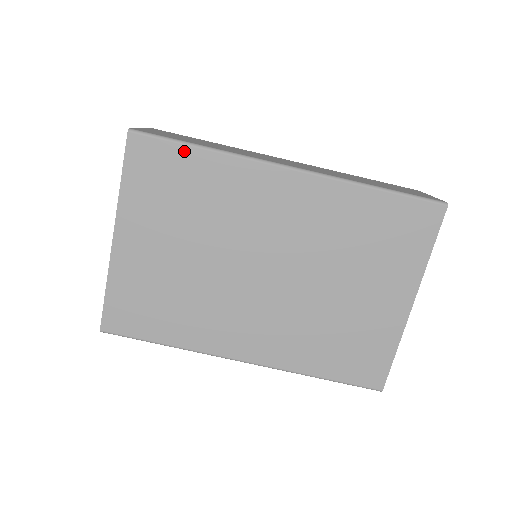
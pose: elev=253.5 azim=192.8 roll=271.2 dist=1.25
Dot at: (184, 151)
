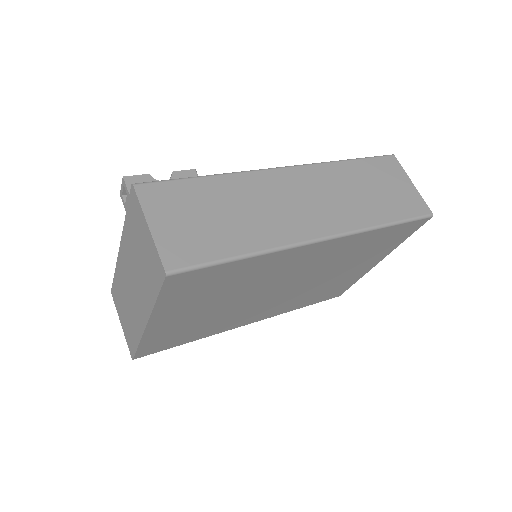
Dot at: (226, 266)
